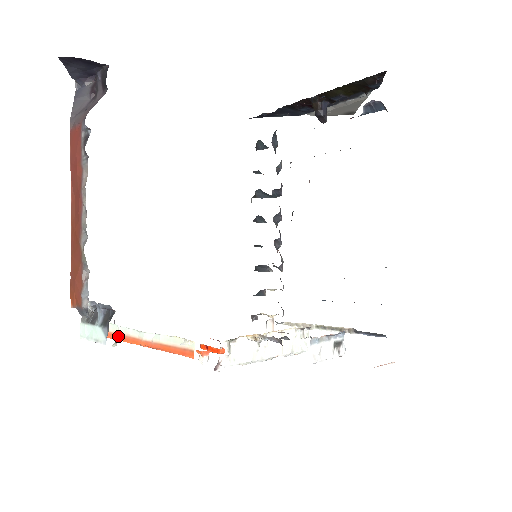
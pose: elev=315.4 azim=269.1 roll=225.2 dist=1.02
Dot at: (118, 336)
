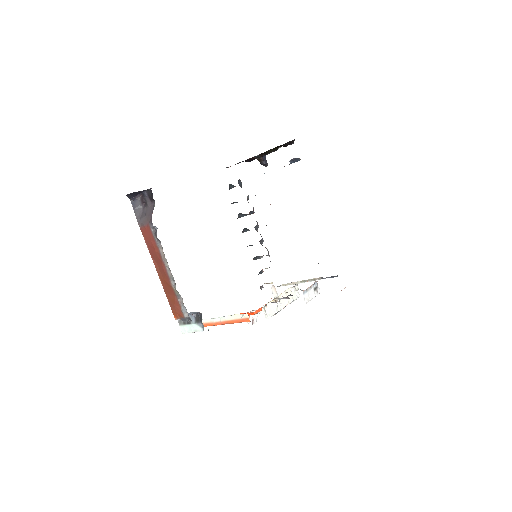
Dot at: occluded
